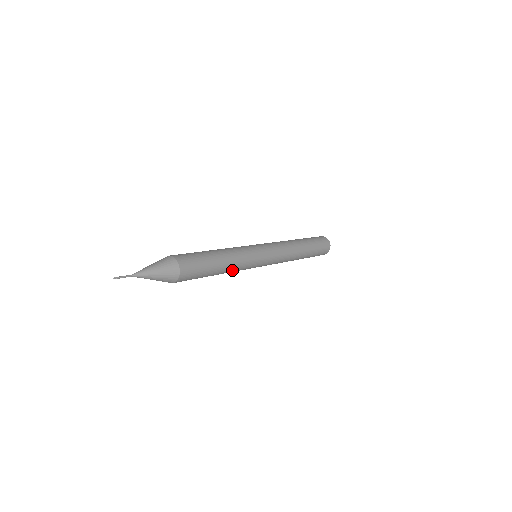
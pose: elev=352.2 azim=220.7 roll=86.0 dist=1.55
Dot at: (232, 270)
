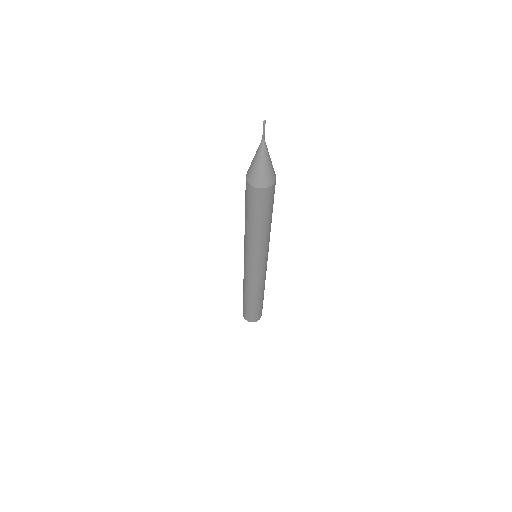
Dot at: (262, 239)
